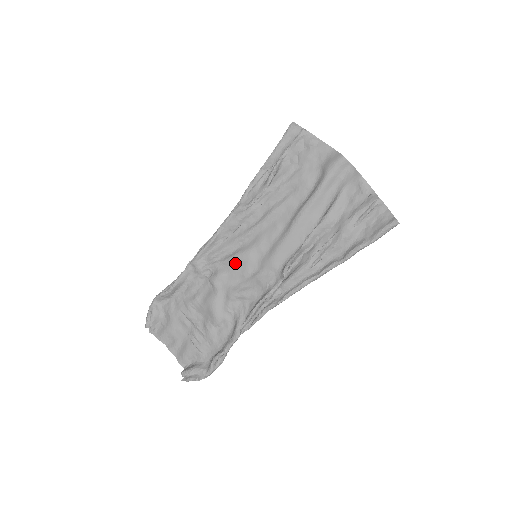
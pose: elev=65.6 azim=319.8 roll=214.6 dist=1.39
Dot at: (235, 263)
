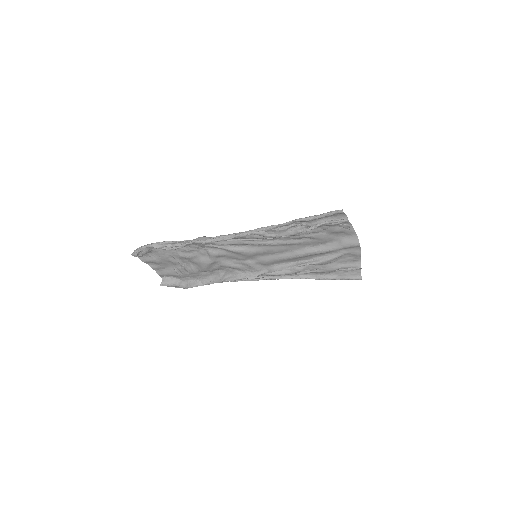
Dot at: (236, 253)
